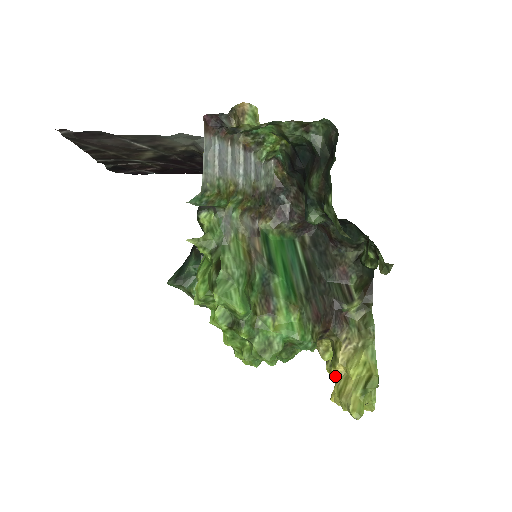
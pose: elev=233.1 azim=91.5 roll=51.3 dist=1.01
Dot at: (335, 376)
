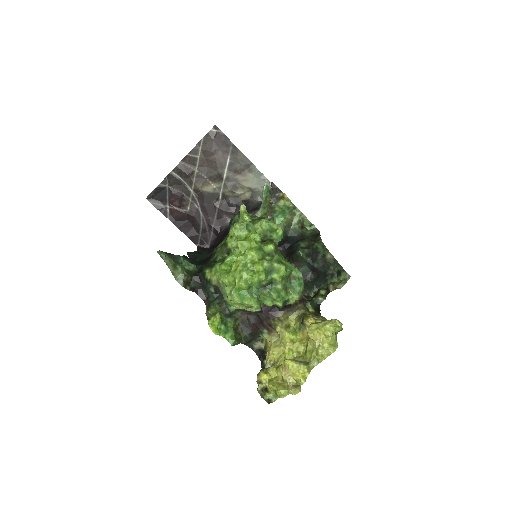
Dot at: (265, 384)
